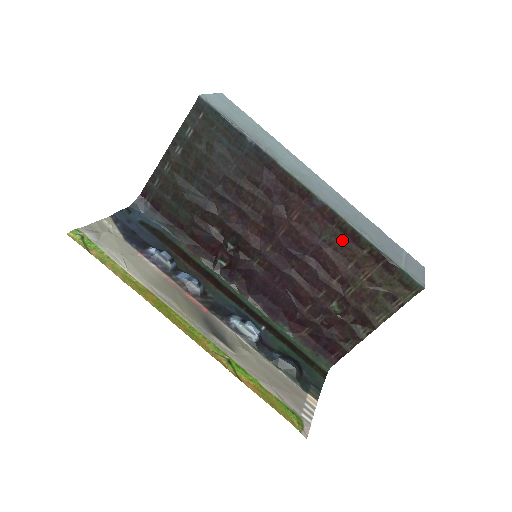
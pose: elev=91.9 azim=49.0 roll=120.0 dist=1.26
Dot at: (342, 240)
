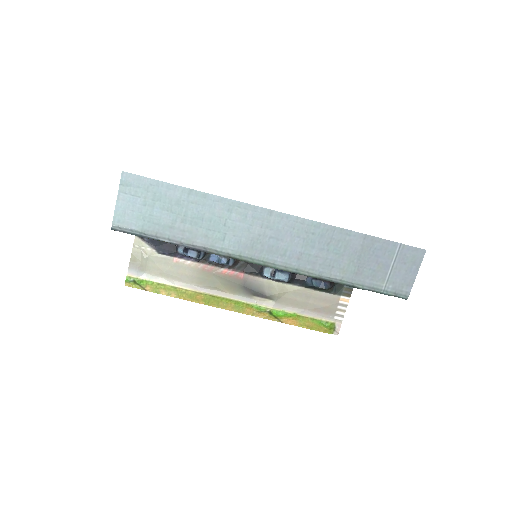
Dot at: occluded
